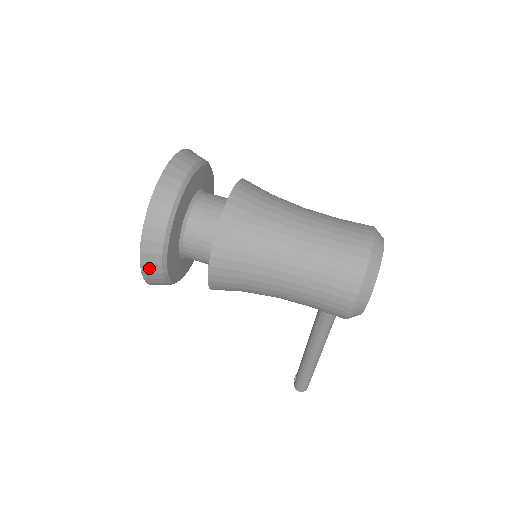
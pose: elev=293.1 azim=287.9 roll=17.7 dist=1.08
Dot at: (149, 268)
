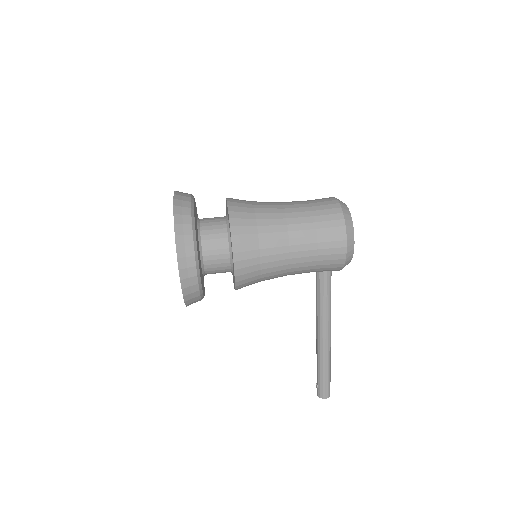
Dot at: (186, 274)
